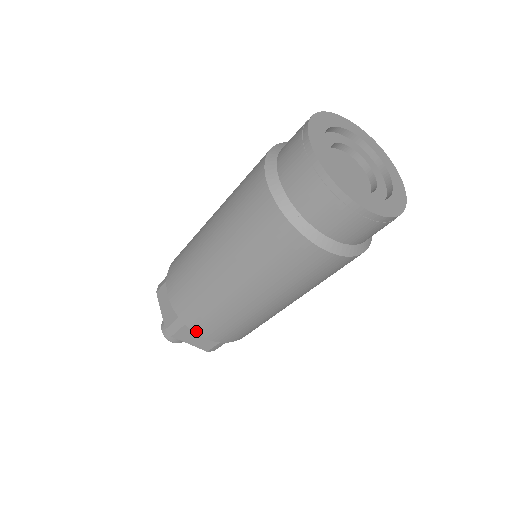
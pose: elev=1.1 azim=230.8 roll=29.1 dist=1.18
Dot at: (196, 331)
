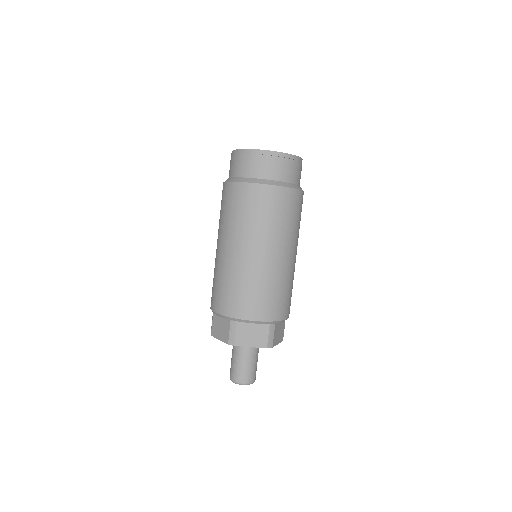
Dot at: (246, 317)
